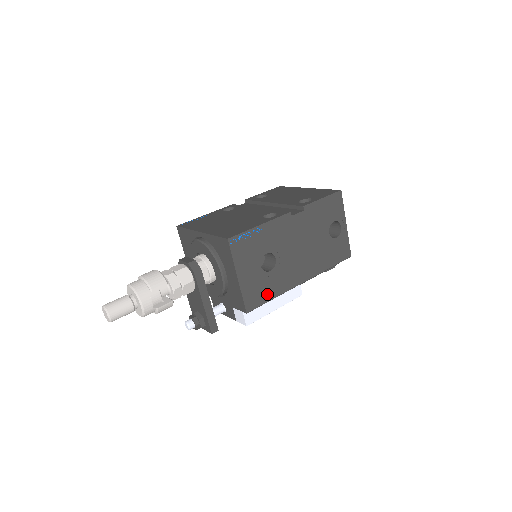
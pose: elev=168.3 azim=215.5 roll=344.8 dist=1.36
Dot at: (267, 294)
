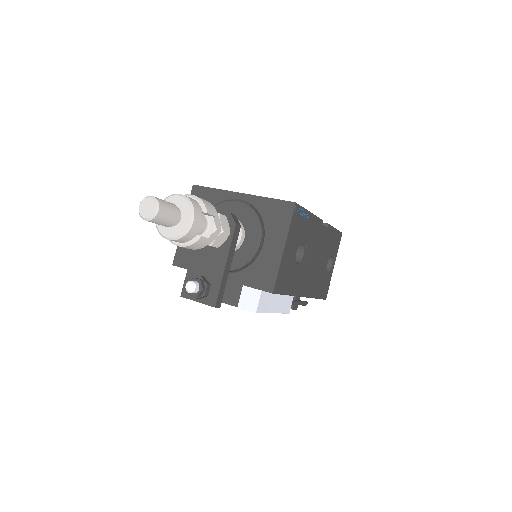
Dot at: (288, 286)
